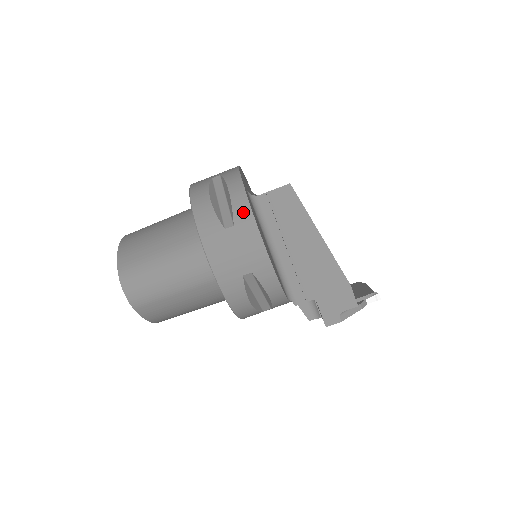
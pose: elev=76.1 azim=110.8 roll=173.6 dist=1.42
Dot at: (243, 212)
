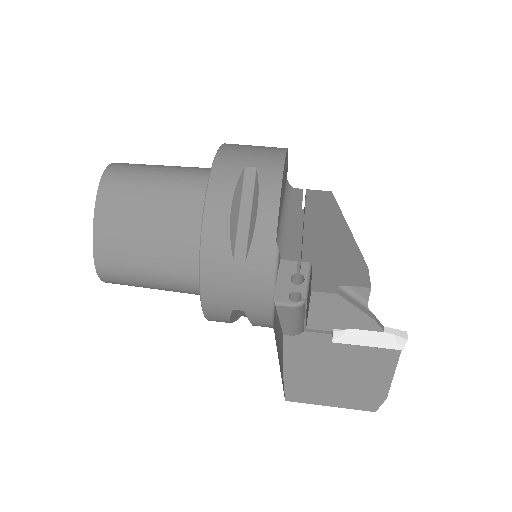
Dot at: occluded
